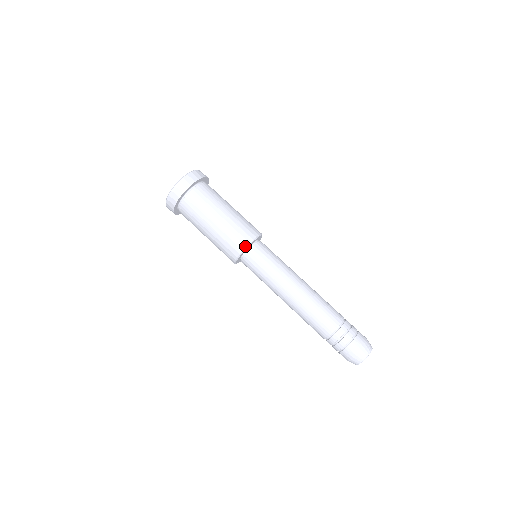
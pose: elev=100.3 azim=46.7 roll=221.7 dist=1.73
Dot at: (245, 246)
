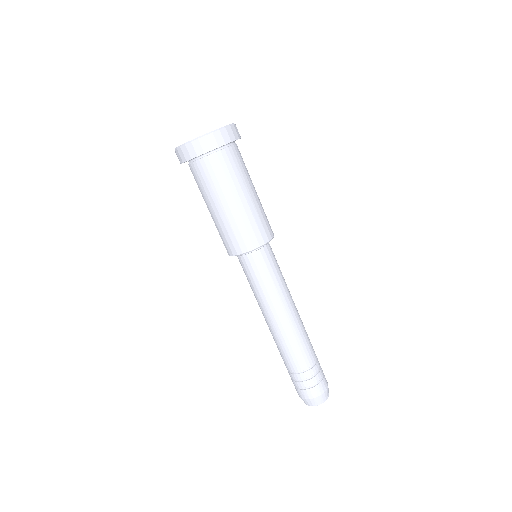
Dot at: (230, 254)
